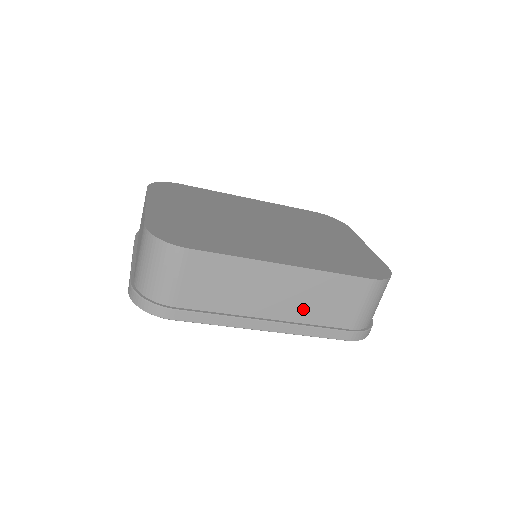
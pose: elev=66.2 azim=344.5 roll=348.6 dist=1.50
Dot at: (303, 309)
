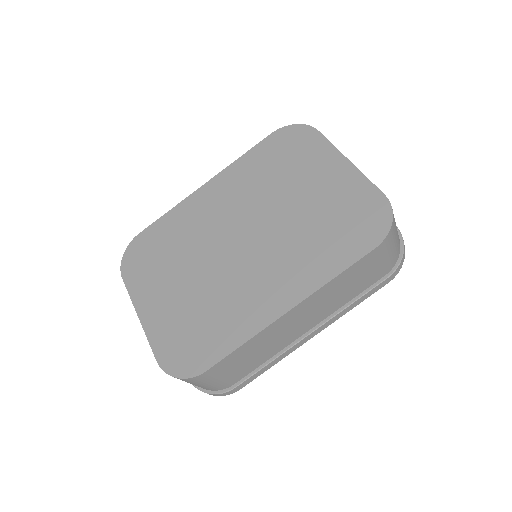
Dot at: (331, 306)
